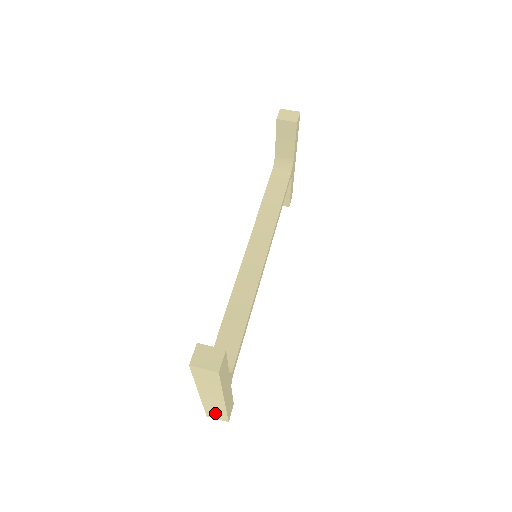
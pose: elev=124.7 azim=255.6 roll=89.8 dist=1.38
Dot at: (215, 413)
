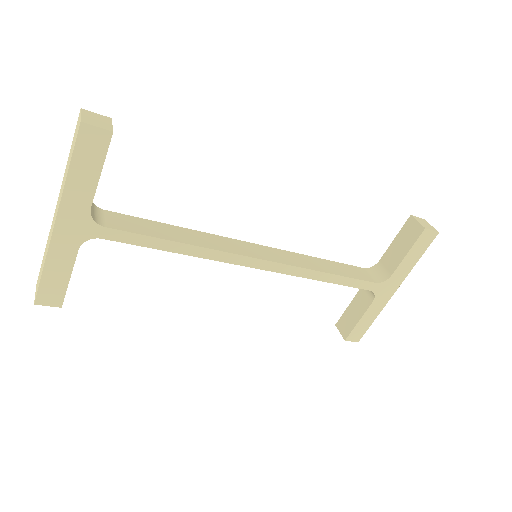
Dot at: (41, 271)
